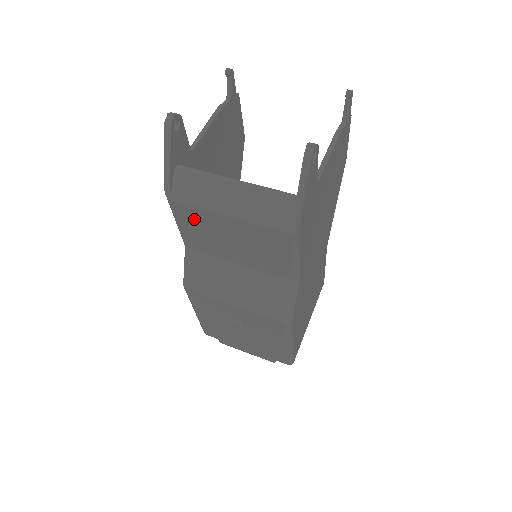
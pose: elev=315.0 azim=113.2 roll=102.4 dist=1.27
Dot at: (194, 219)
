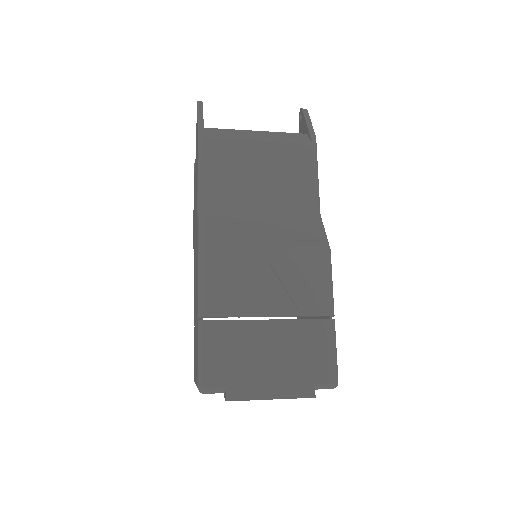
Dot at: (224, 155)
